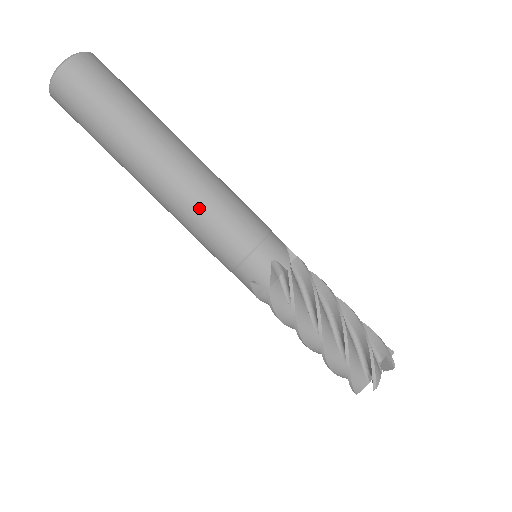
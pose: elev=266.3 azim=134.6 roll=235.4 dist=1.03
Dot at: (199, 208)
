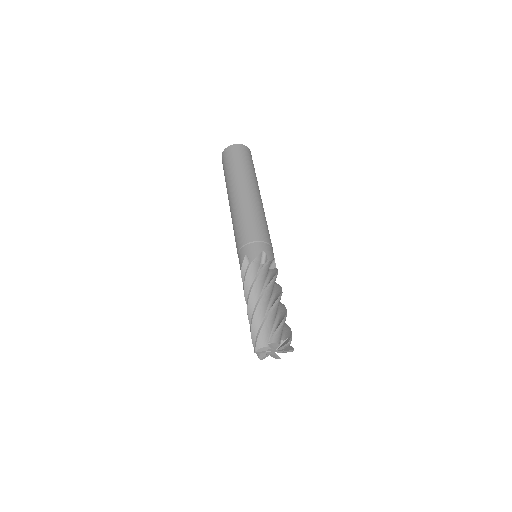
Dot at: (248, 212)
